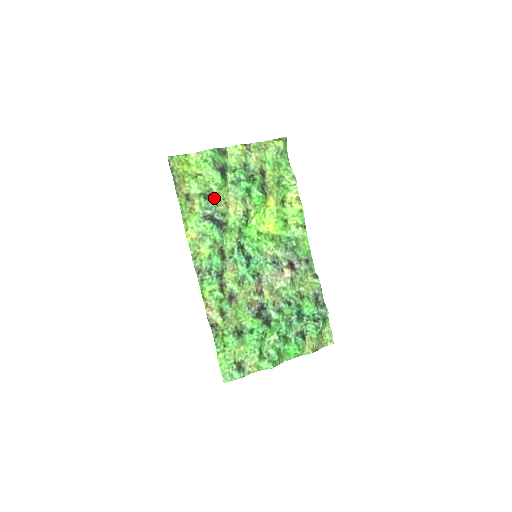
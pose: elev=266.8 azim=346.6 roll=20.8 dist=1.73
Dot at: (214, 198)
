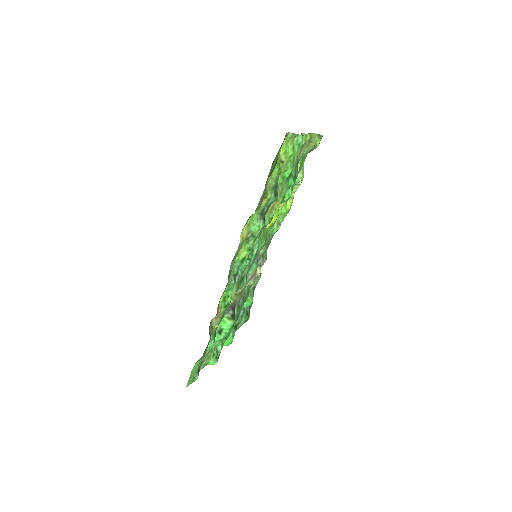
Dot at: occluded
